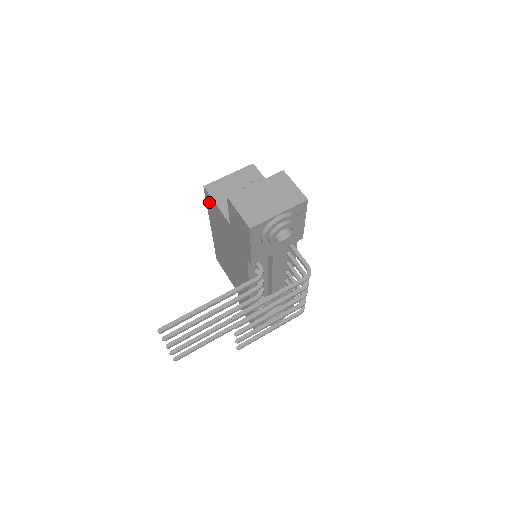
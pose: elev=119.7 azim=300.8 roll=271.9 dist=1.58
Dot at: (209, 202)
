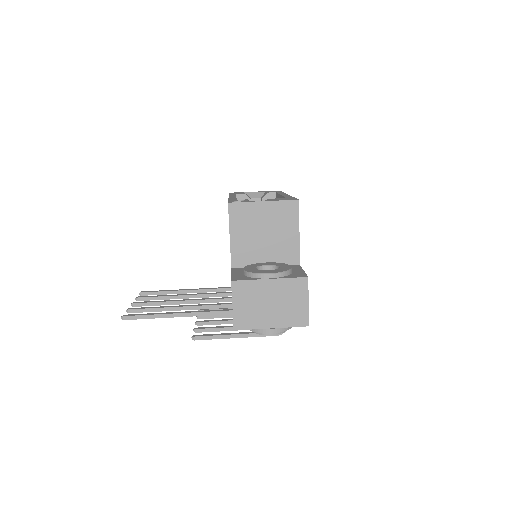
Dot at: occluded
